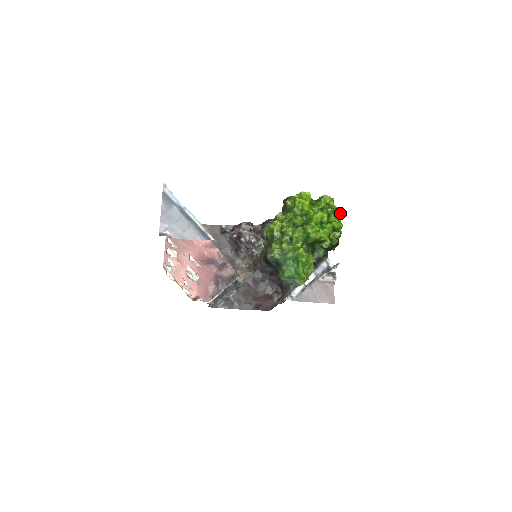
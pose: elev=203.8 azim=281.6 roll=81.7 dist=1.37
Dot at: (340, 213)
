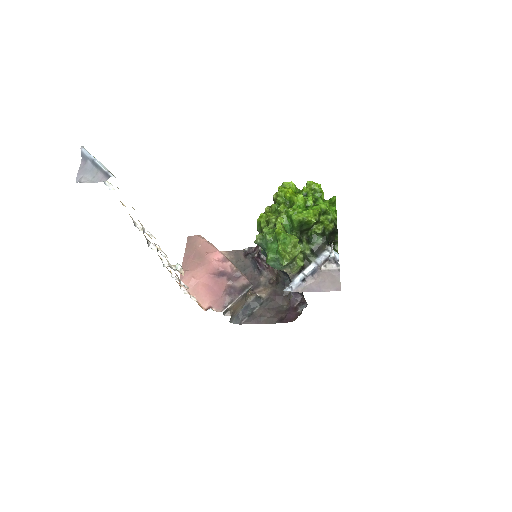
Dot at: (335, 200)
